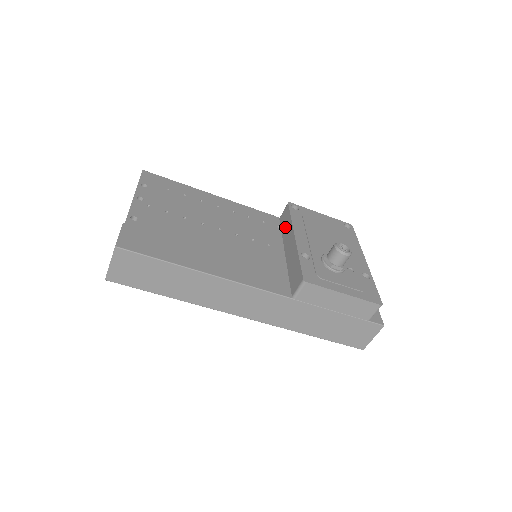
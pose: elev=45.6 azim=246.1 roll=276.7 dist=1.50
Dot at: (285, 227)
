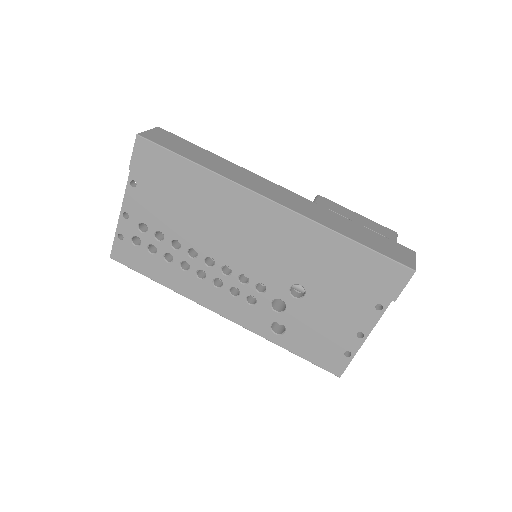
Dot at: occluded
